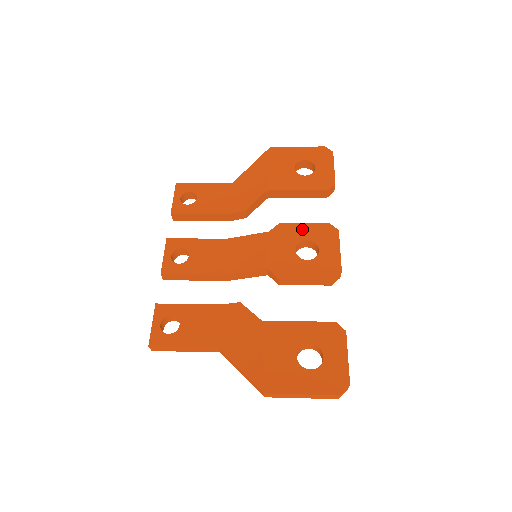
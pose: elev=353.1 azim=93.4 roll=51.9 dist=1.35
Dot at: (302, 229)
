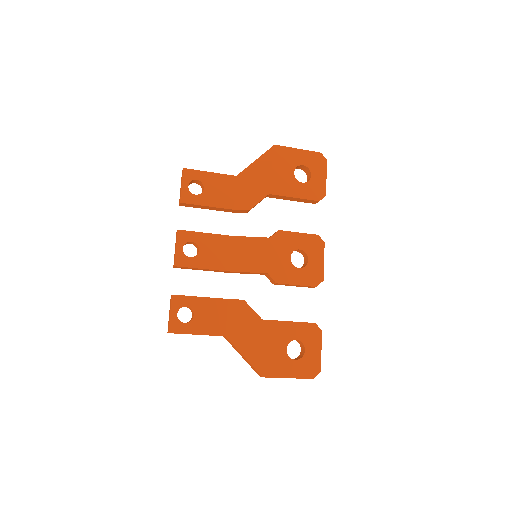
Dot at: (297, 238)
